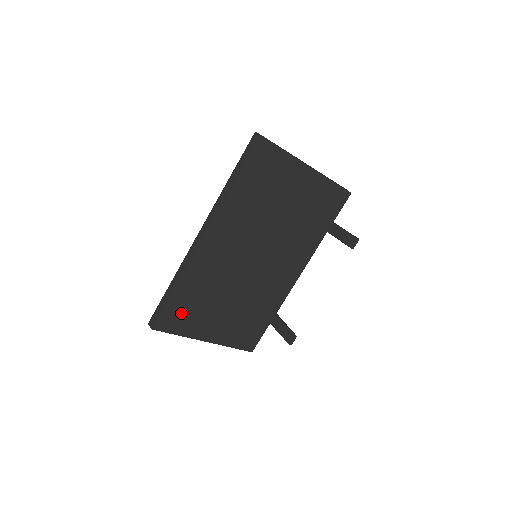
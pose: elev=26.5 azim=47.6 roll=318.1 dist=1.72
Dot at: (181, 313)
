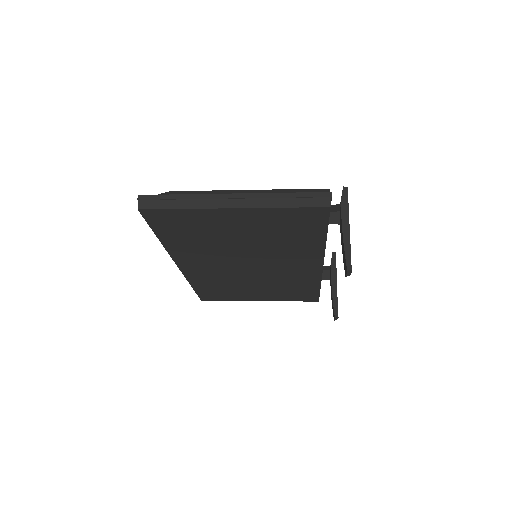
Dot at: (215, 293)
